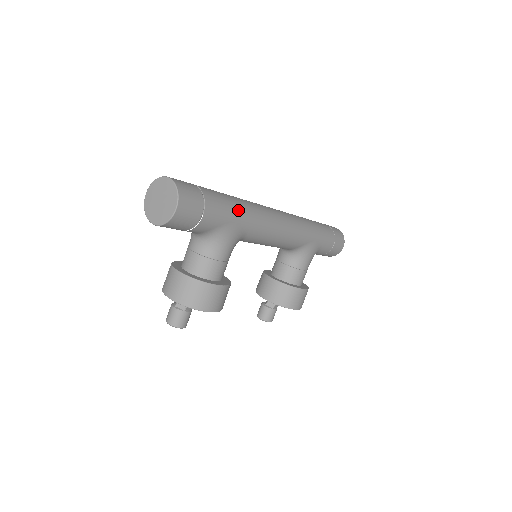
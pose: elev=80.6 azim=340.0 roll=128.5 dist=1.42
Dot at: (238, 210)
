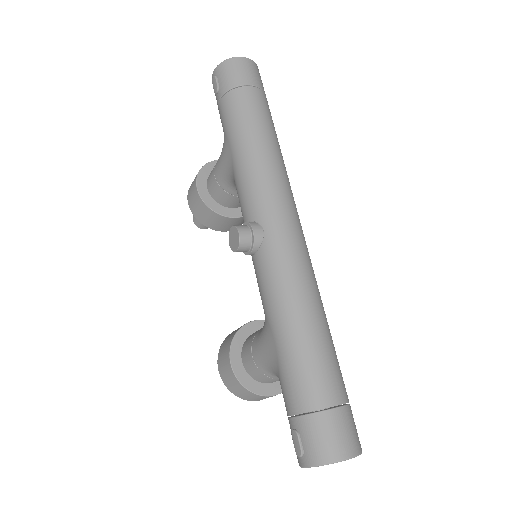
Dot at: (330, 334)
